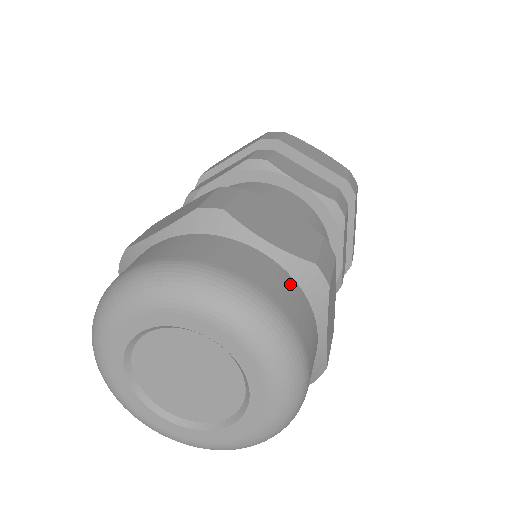
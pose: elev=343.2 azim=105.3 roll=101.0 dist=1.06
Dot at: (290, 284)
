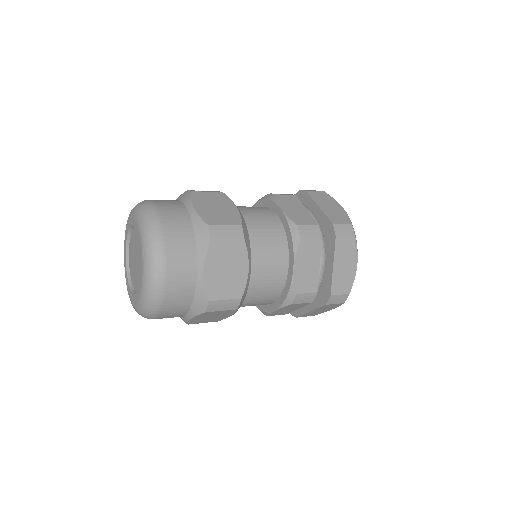
Dot at: (187, 228)
